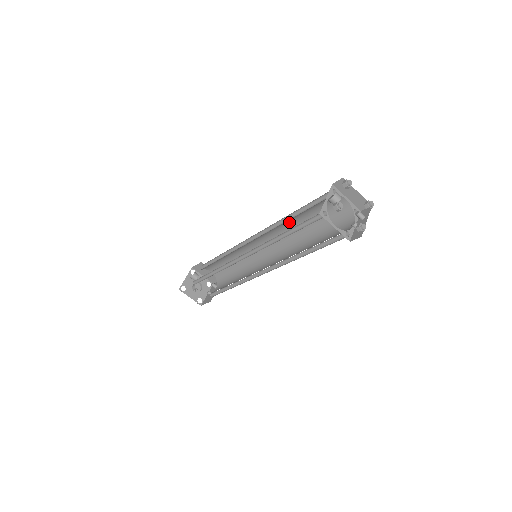
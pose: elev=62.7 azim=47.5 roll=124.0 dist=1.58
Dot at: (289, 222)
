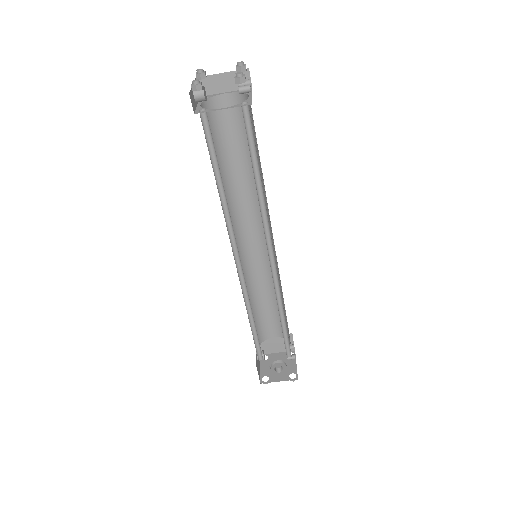
Dot at: (232, 185)
